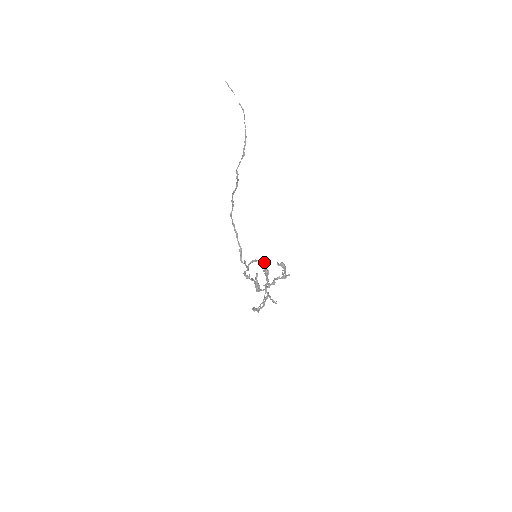
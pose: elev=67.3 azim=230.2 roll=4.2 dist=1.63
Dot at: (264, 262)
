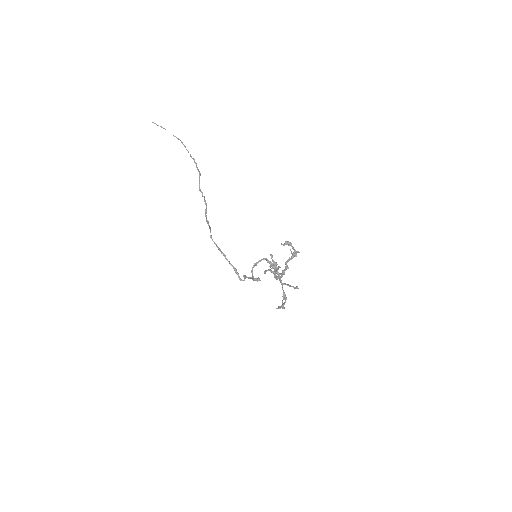
Dot at: (266, 259)
